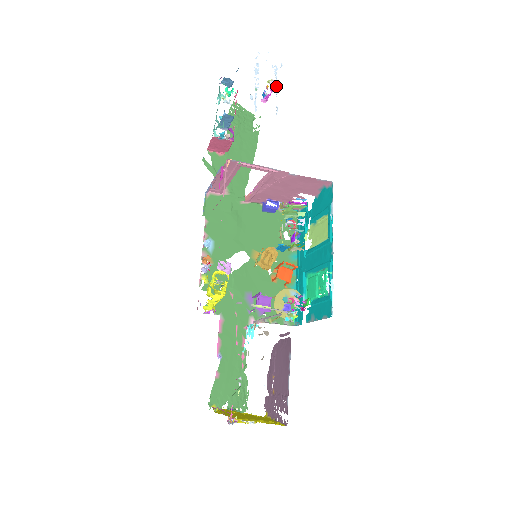
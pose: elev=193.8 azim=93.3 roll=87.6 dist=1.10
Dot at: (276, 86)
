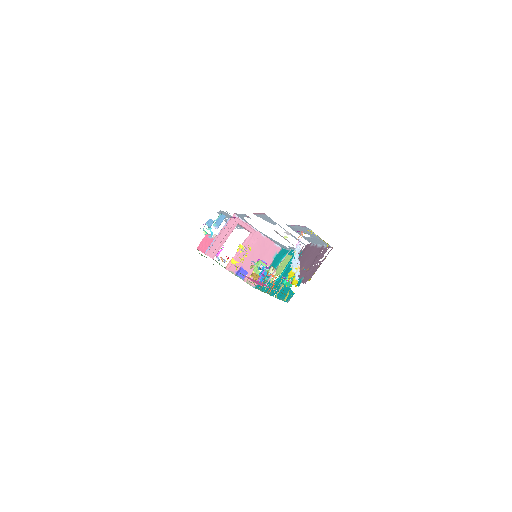
Dot at: (236, 226)
